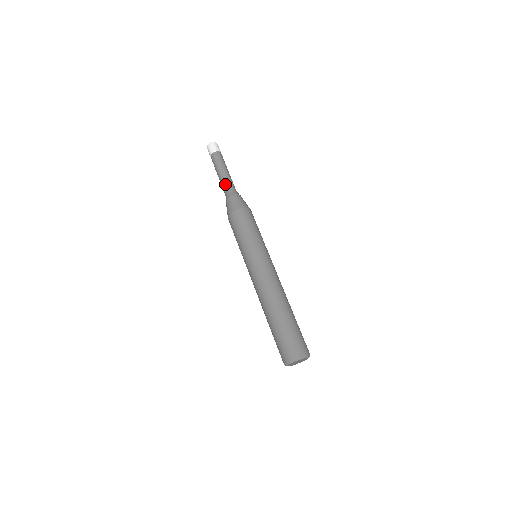
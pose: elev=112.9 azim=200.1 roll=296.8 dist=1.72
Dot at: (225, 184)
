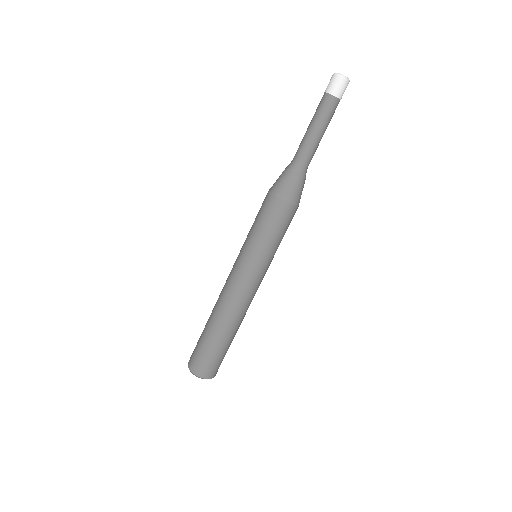
Dot at: (309, 154)
